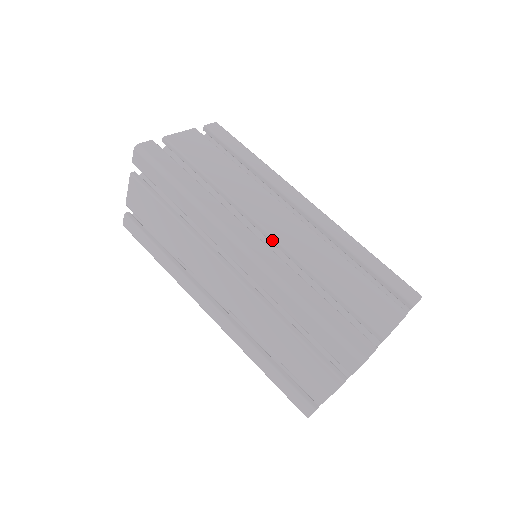
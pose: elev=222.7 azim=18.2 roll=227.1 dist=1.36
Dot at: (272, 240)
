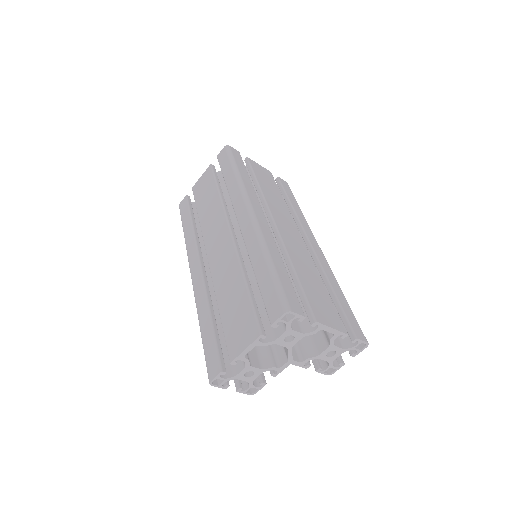
Dot at: (275, 232)
